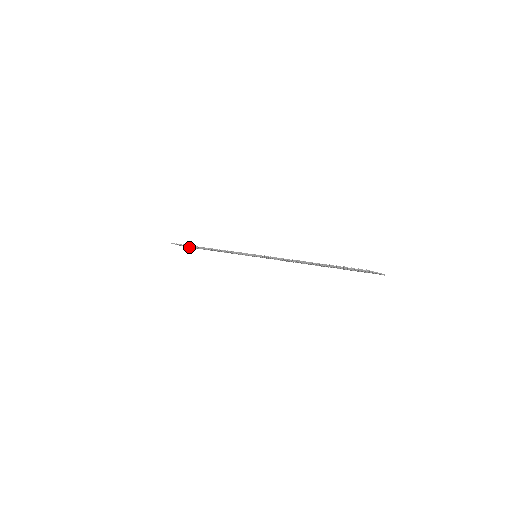
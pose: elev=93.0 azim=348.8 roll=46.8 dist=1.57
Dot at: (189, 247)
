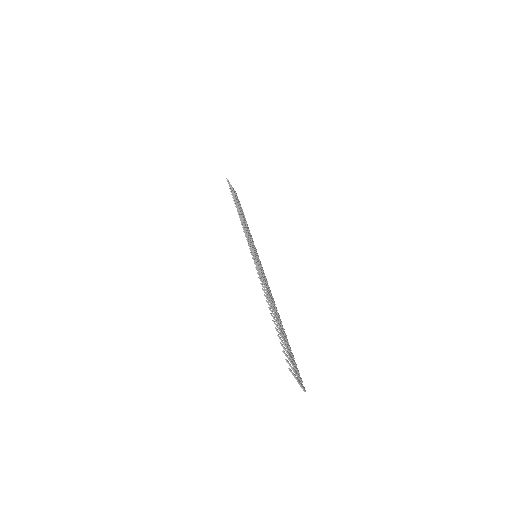
Dot at: occluded
